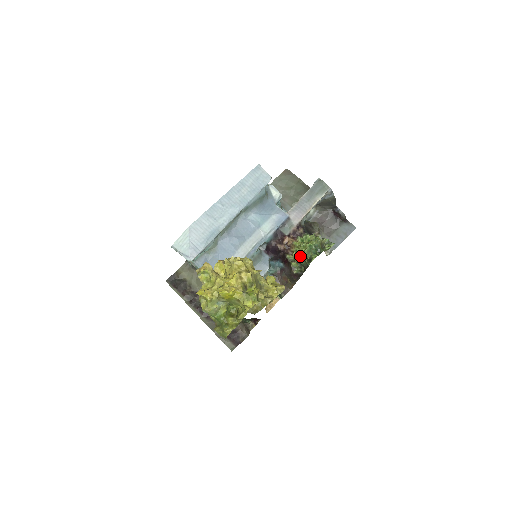
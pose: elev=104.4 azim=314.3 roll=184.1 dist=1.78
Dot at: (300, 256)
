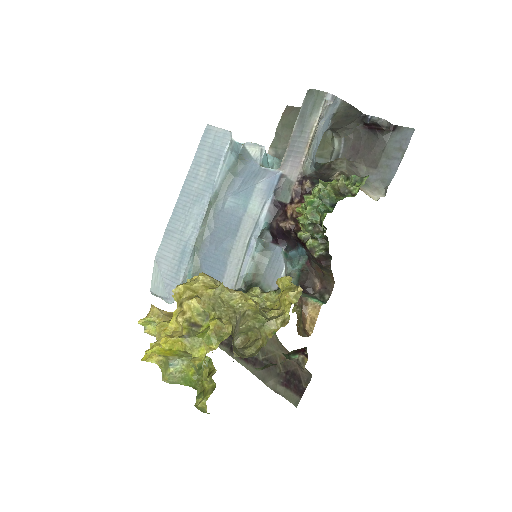
Dot at: (305, 227)
